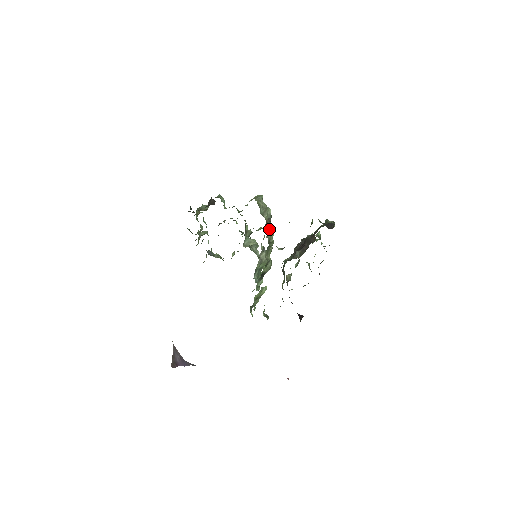
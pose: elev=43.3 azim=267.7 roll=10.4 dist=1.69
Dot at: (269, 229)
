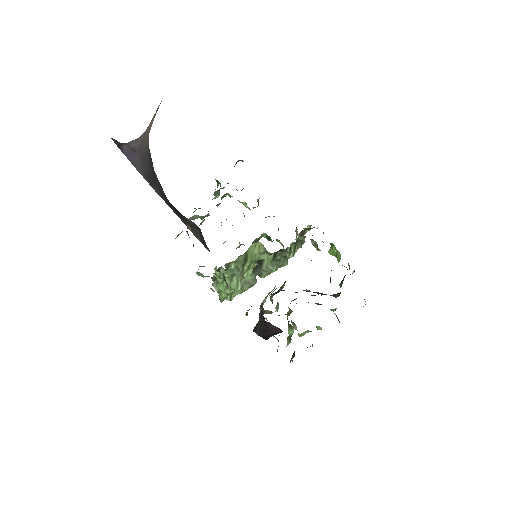
Dot at: (298, 243)
